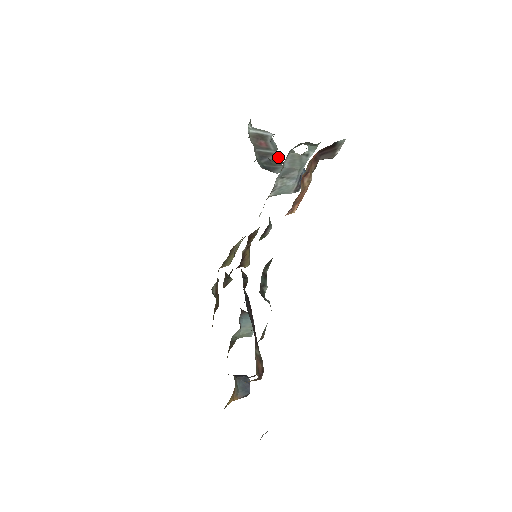
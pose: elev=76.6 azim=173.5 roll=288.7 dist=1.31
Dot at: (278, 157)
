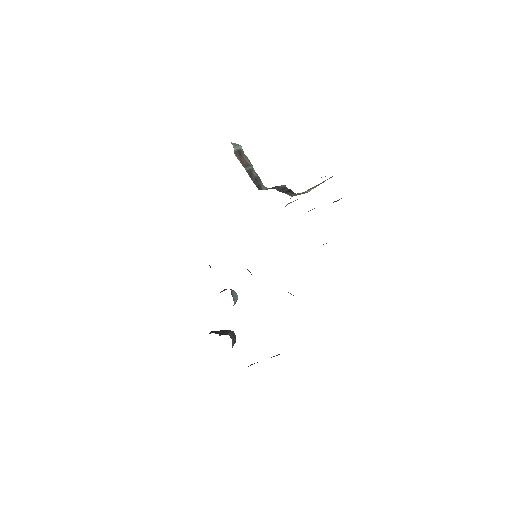
Dot at: (255, 172)
